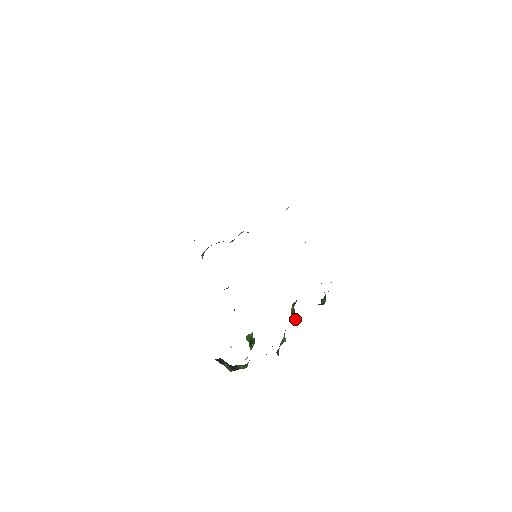
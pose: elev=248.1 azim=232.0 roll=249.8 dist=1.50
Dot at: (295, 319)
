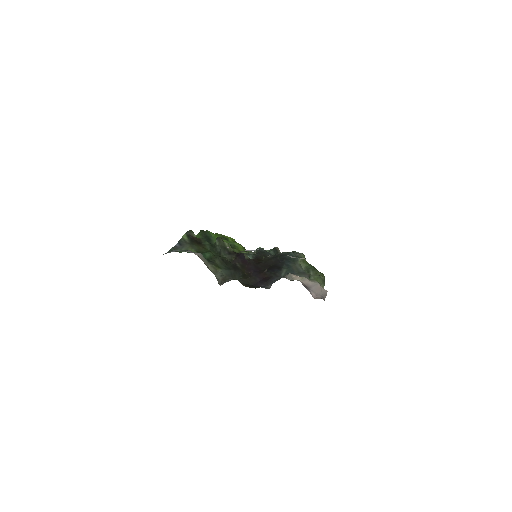
Dot at: occluded
